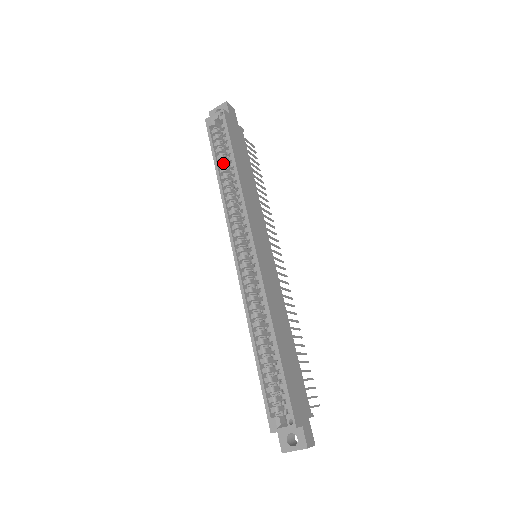
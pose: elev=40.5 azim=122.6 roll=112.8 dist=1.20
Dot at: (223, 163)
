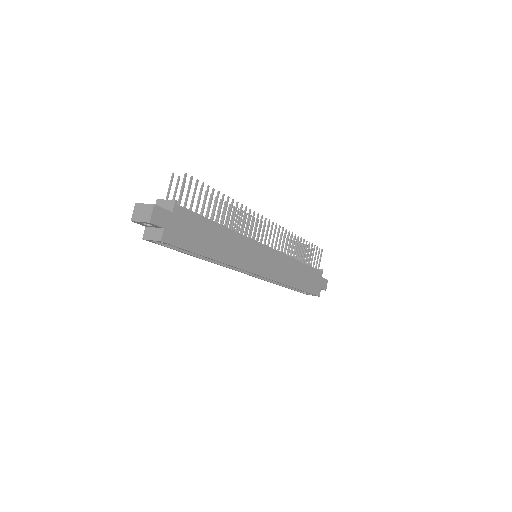
Dot at: occluded
